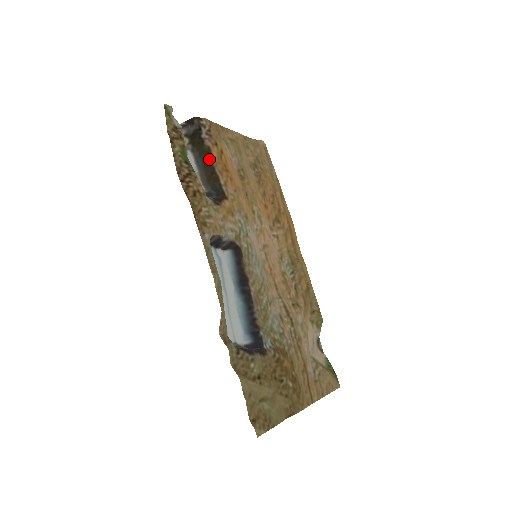
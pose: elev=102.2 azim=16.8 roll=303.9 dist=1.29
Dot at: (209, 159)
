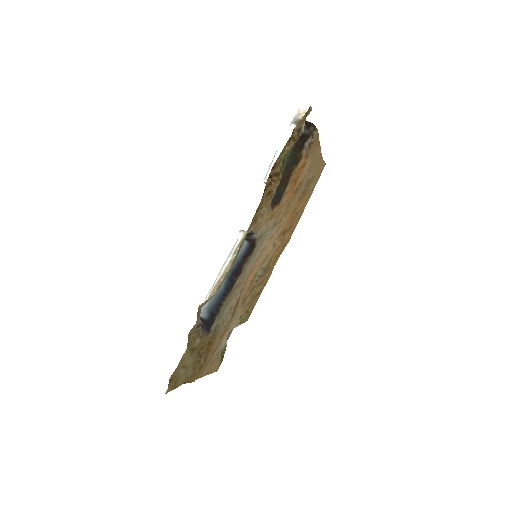
Dot at: (294, 165)
